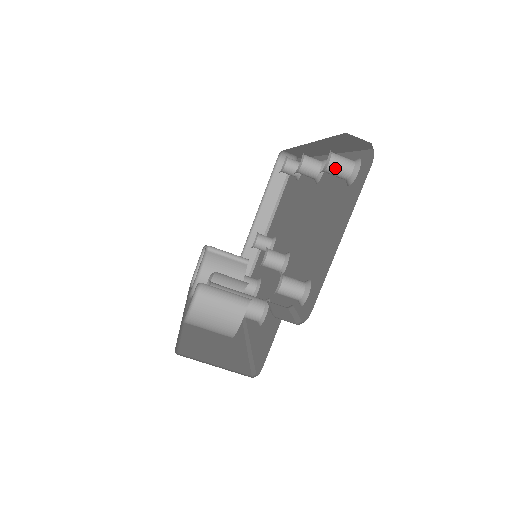
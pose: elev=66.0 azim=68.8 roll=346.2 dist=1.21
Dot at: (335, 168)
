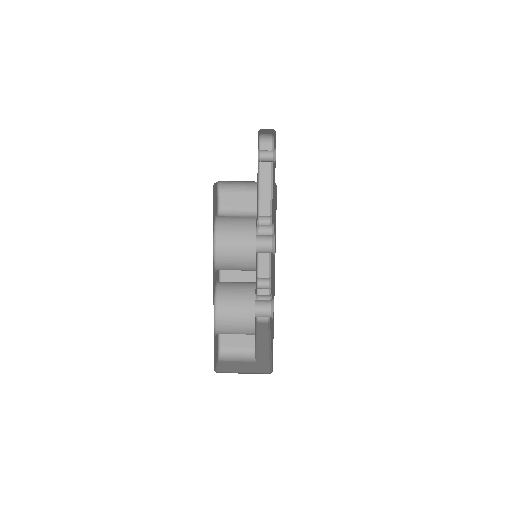
Dot at: occluded
